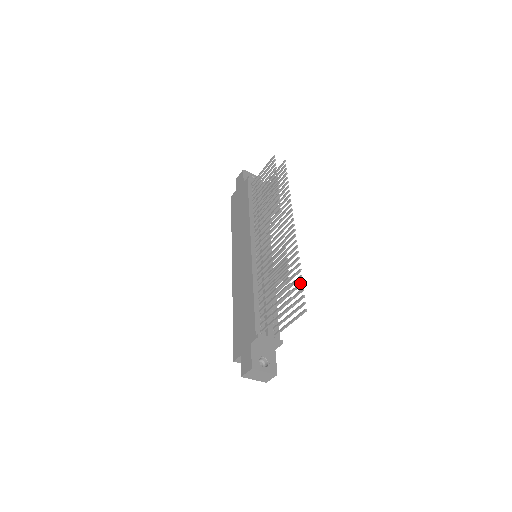
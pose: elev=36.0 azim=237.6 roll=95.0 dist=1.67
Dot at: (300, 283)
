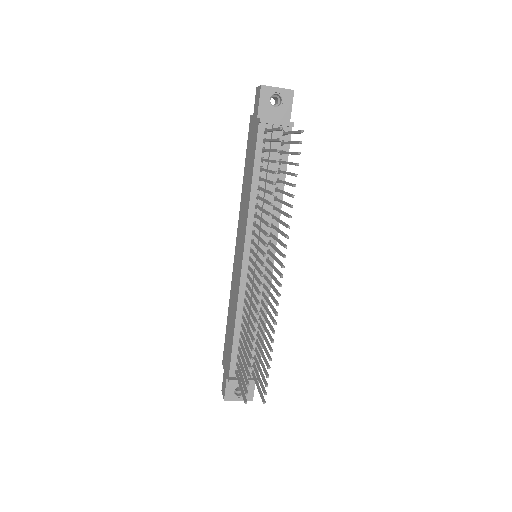
Dot at: (267, 367)
